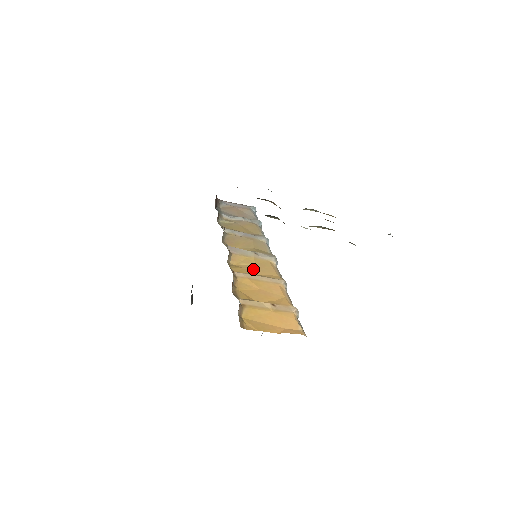
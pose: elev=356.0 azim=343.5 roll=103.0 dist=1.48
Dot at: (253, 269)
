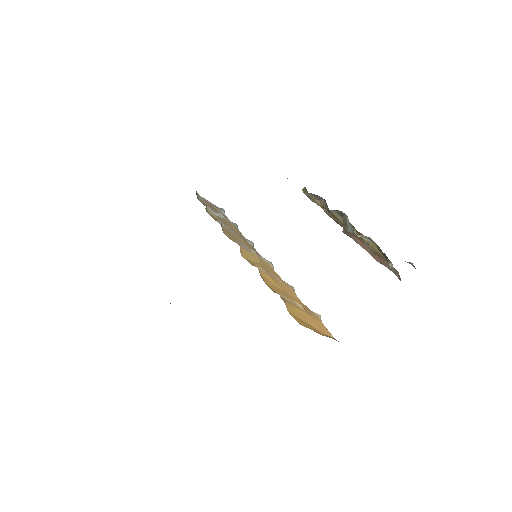
Dot at: (262, 267)
